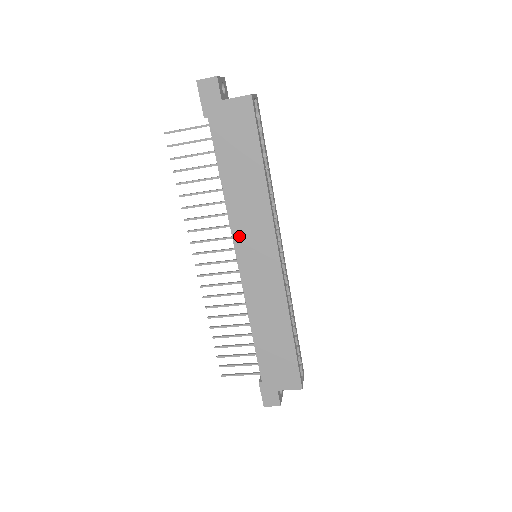
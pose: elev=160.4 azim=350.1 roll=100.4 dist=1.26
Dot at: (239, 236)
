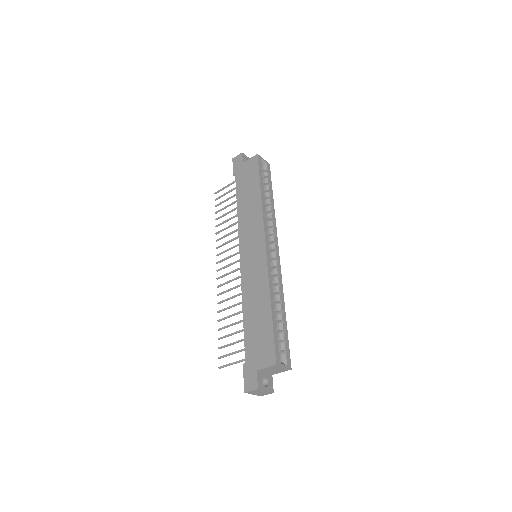
Dot at: (243, 238)
